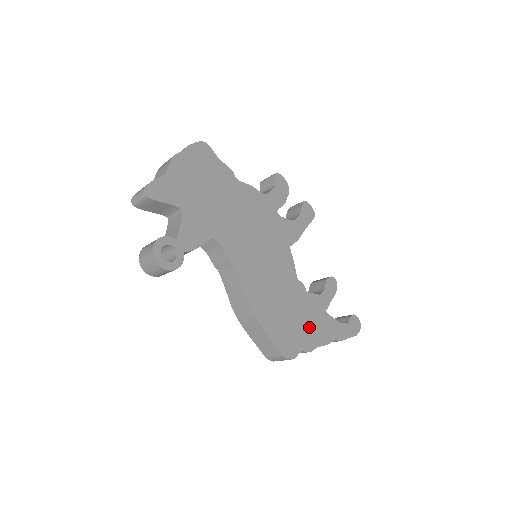
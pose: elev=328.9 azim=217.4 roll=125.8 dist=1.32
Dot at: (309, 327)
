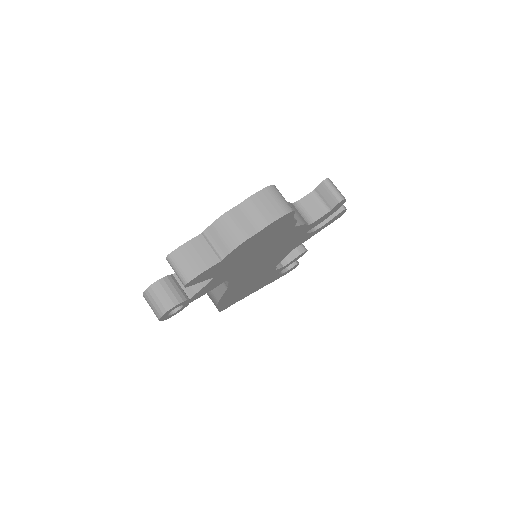
Dot at: (255, 288)
